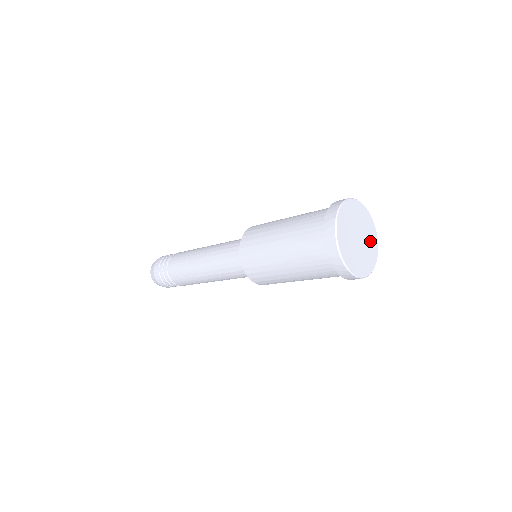
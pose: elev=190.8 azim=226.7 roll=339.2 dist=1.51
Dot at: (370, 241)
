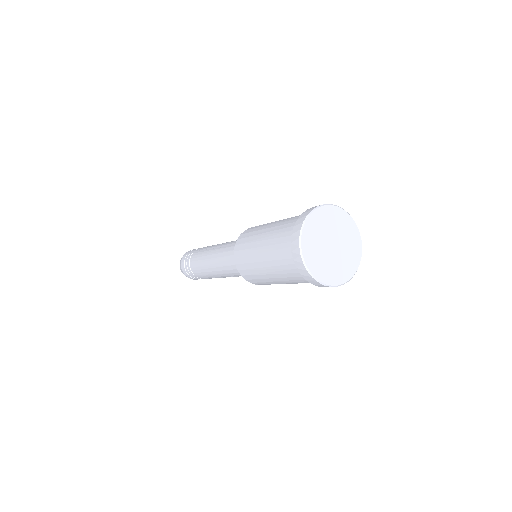
Dot at: (346, 232)
